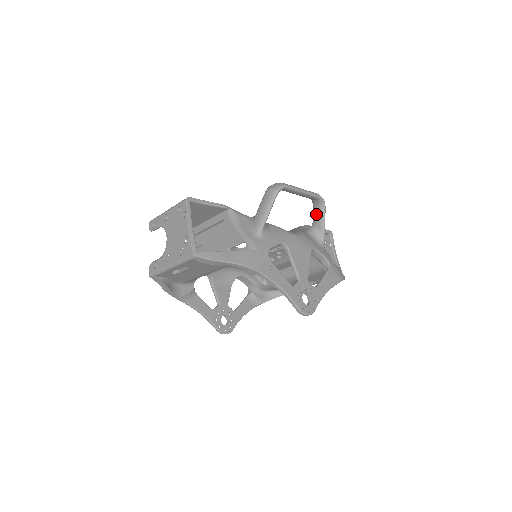
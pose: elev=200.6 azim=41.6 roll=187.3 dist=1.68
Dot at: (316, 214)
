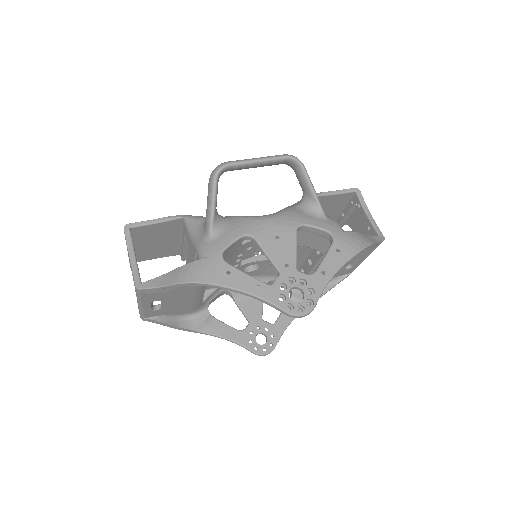
Dot at: (299, 179)
